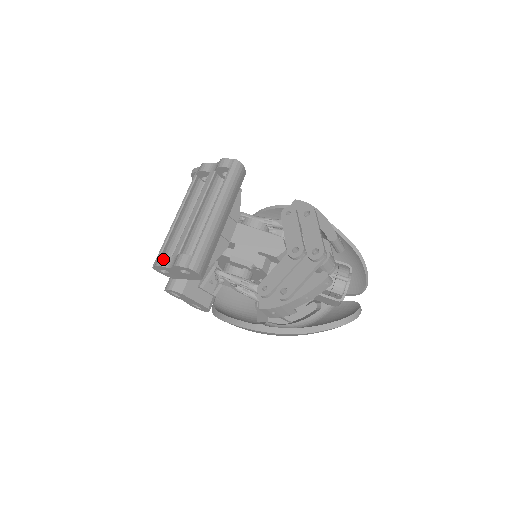
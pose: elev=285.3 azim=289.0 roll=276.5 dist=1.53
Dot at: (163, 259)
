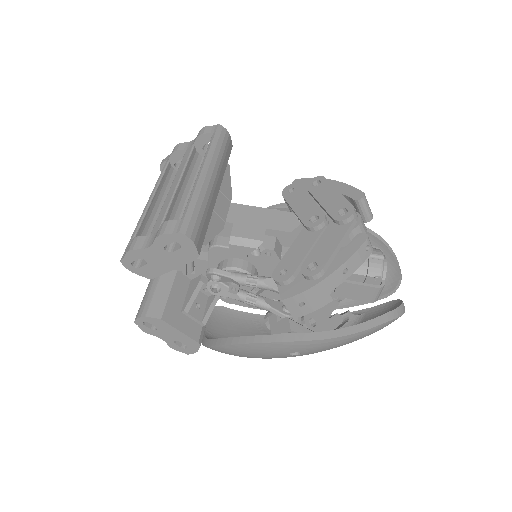
Dot at: (137, 241)
